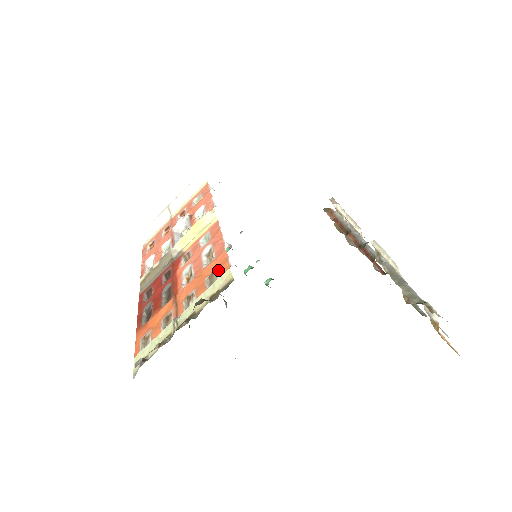
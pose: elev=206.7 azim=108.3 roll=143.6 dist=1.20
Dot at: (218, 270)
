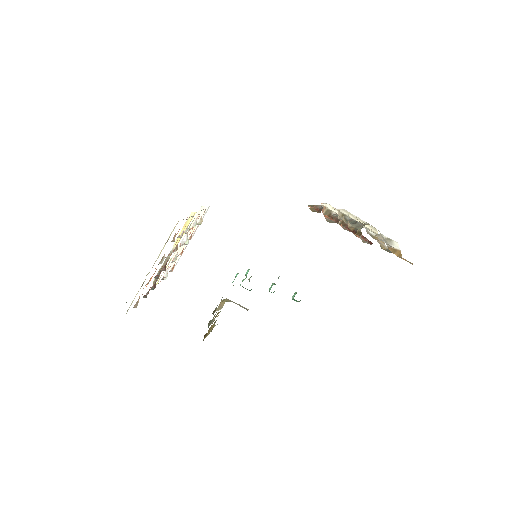
Dot at: occluded
